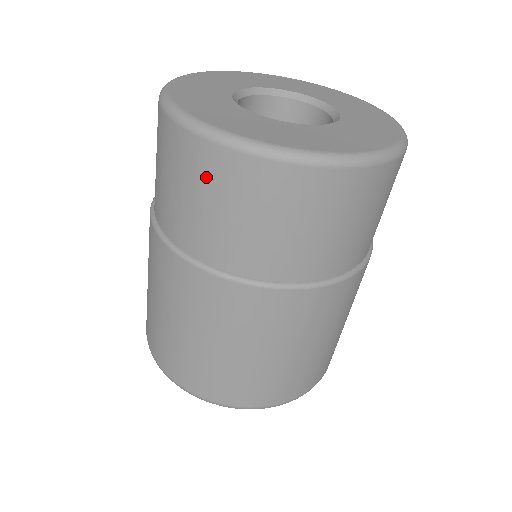
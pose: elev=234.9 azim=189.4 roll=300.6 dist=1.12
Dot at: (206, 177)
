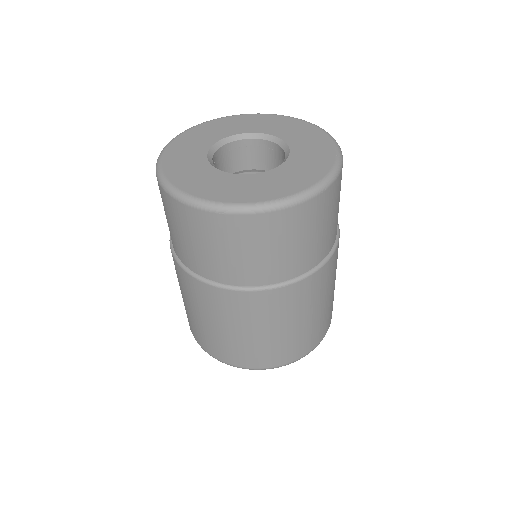
Dot at: (244, 236)
